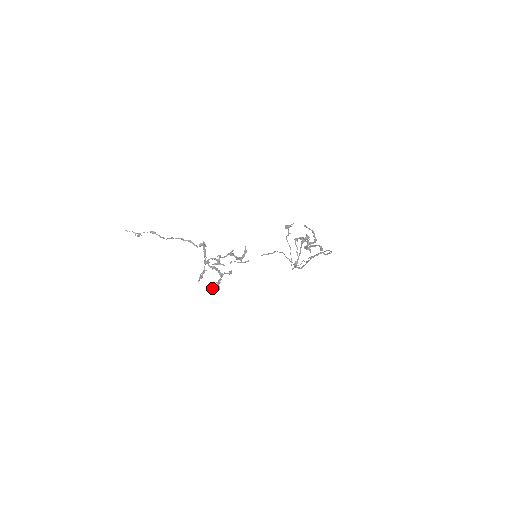
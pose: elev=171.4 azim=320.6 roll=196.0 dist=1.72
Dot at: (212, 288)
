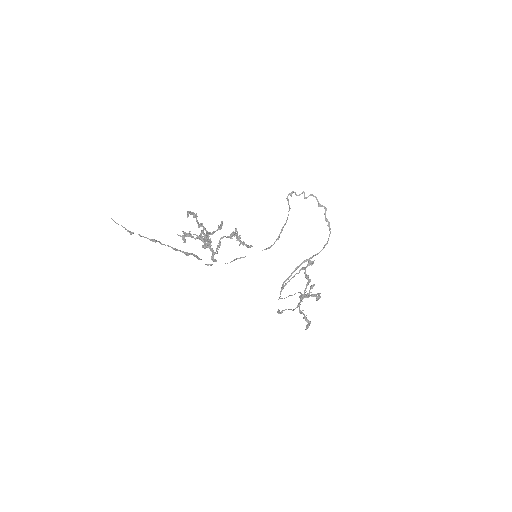
Dot at: (190, 214)
